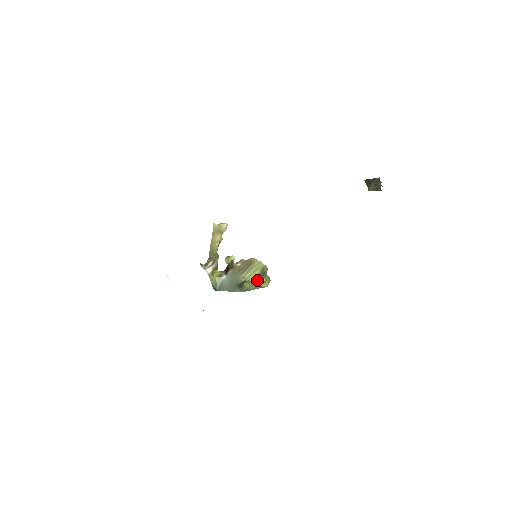
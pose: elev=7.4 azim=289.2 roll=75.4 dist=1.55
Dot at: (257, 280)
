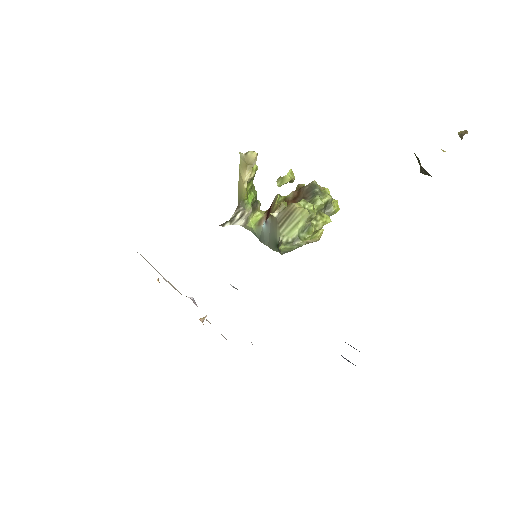
Dot at: (302, 234)
